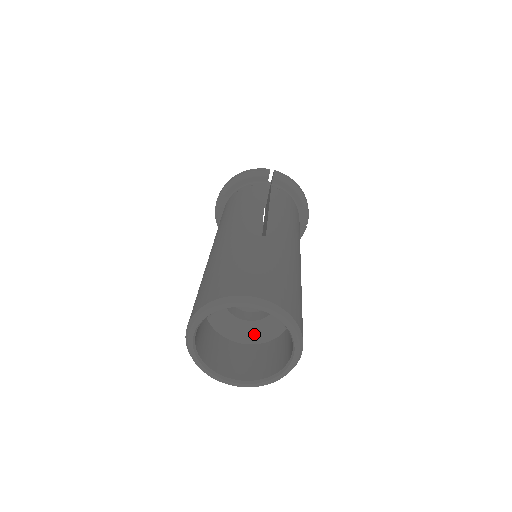
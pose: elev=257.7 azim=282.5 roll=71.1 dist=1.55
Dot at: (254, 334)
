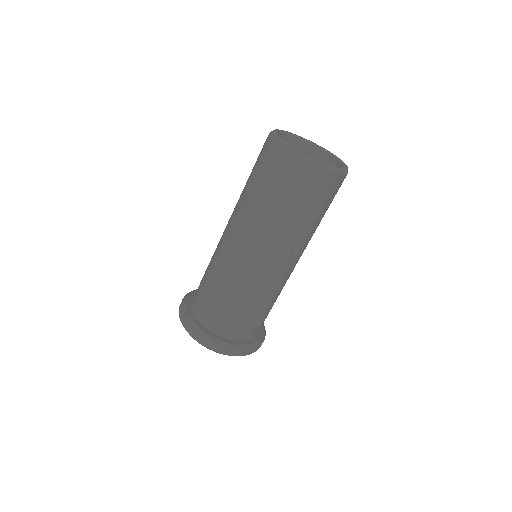
Dot at: occluded
